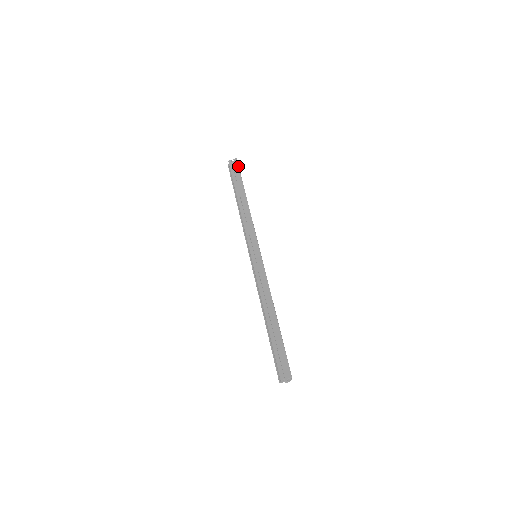
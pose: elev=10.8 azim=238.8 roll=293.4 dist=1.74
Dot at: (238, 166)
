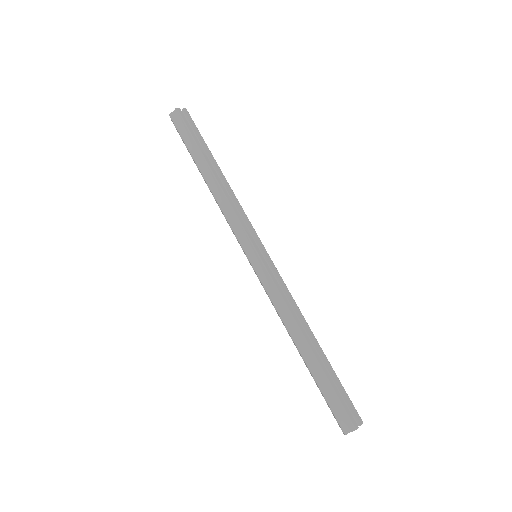
Dot at: (193, 121)
